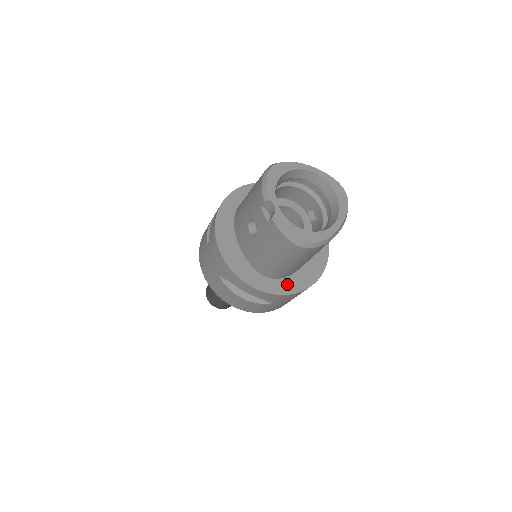
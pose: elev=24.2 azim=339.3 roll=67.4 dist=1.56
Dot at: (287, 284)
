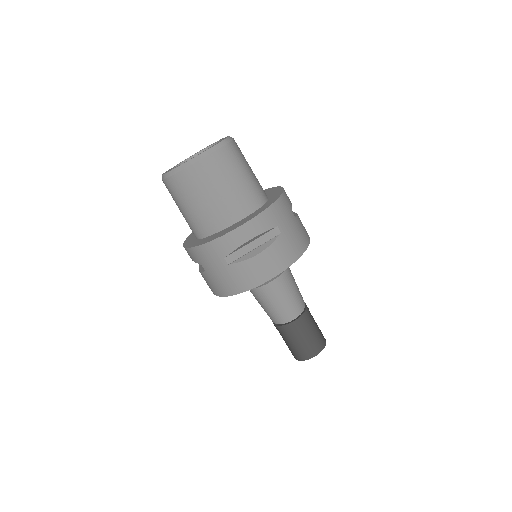
Dot at: (202, 241)
